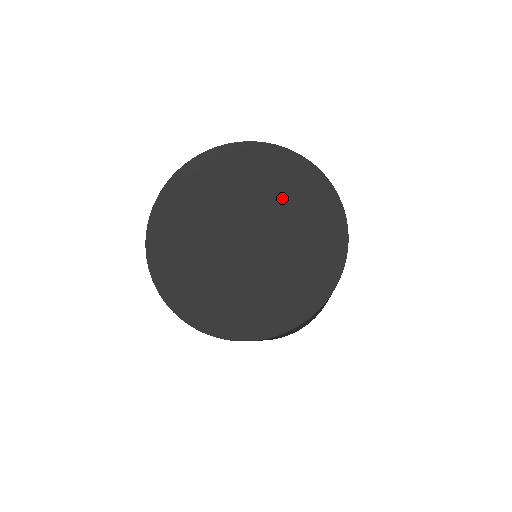
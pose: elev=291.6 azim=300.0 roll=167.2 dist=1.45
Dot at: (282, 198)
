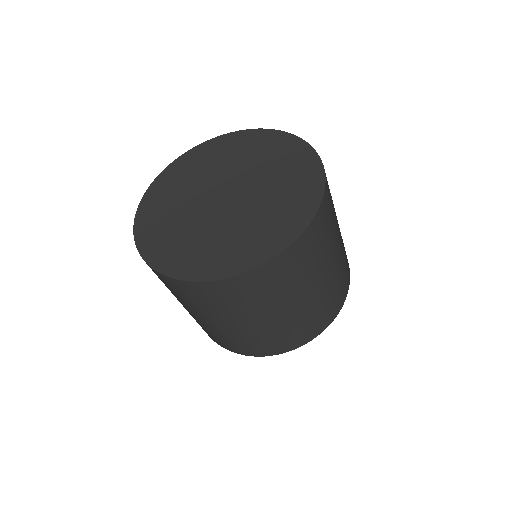
Dot at: (264, 163)
